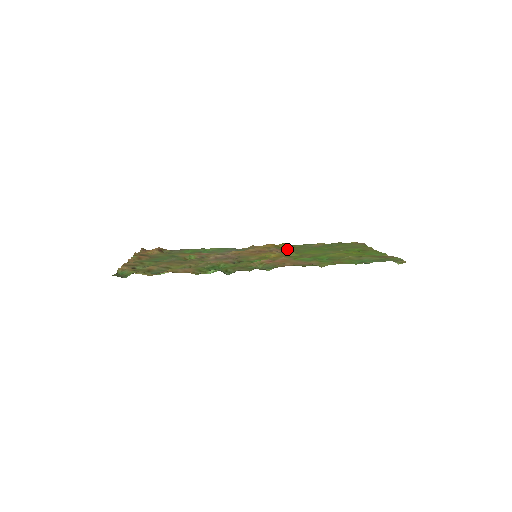
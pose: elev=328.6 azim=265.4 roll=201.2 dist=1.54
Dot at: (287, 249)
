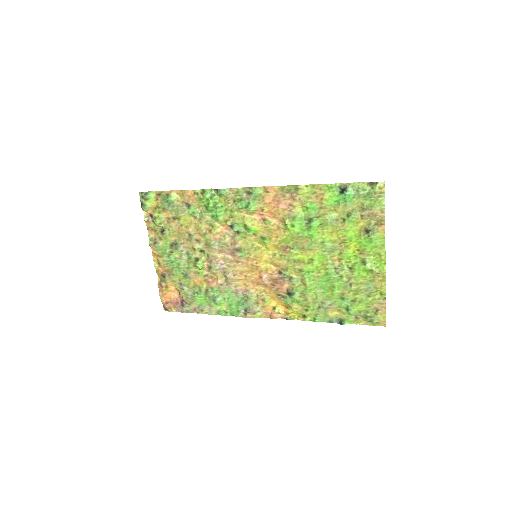
Dot at: (296, 300)
